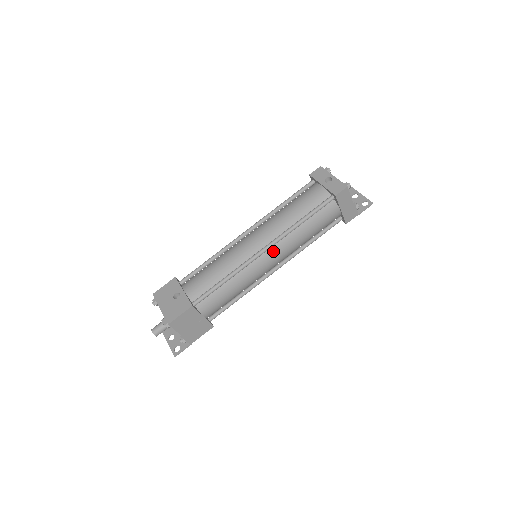
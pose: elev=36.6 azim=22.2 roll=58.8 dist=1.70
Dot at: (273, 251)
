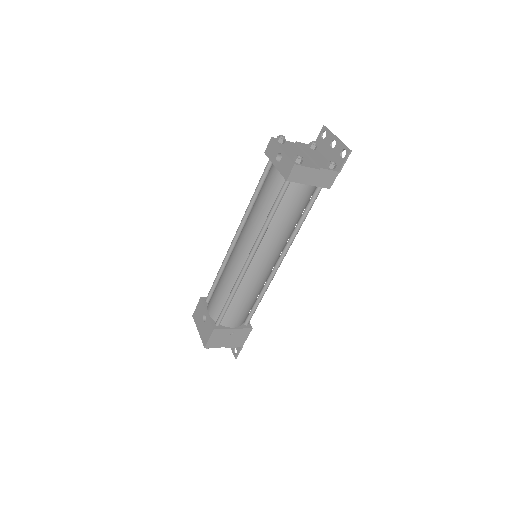
Dot at: (260, 256)
